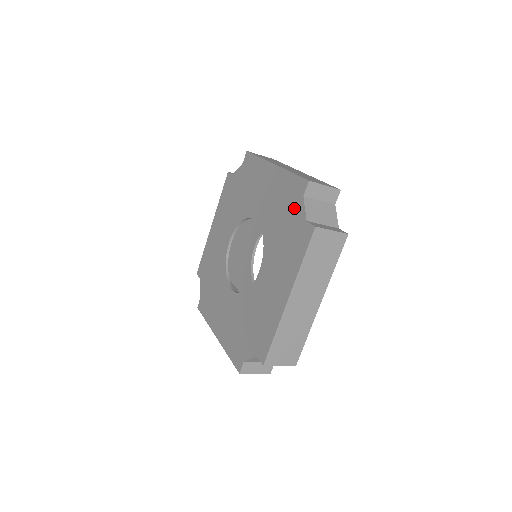
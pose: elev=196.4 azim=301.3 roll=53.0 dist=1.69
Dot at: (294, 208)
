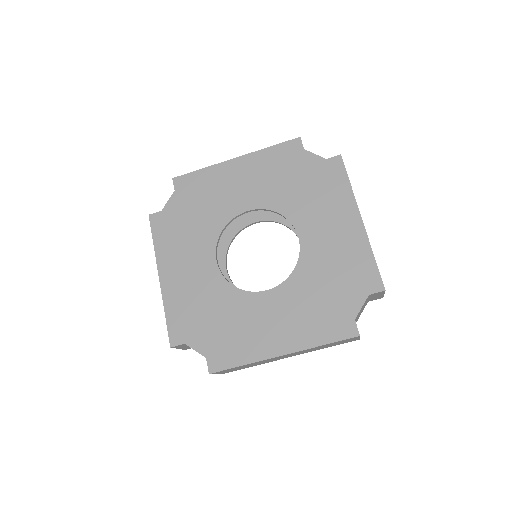
Dot at: (301, 163)
